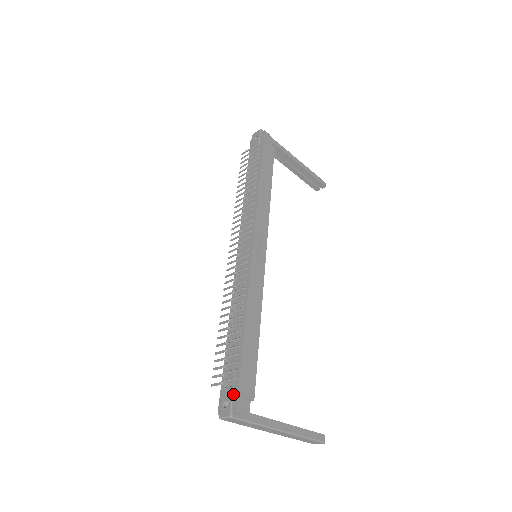
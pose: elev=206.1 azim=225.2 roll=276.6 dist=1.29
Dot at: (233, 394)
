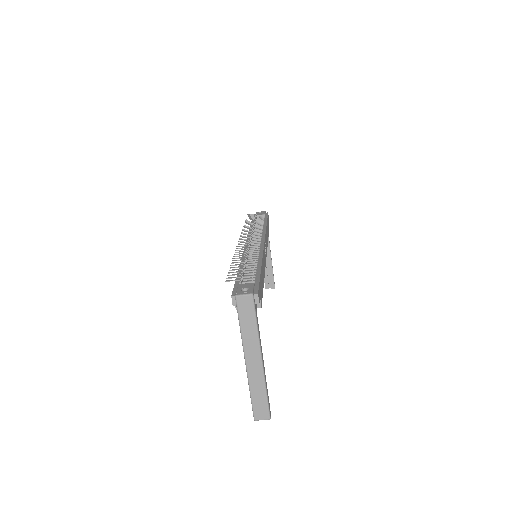
Dot at: (254, 286)
